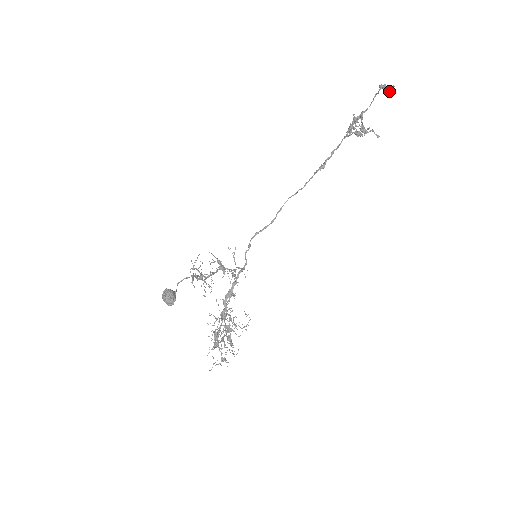
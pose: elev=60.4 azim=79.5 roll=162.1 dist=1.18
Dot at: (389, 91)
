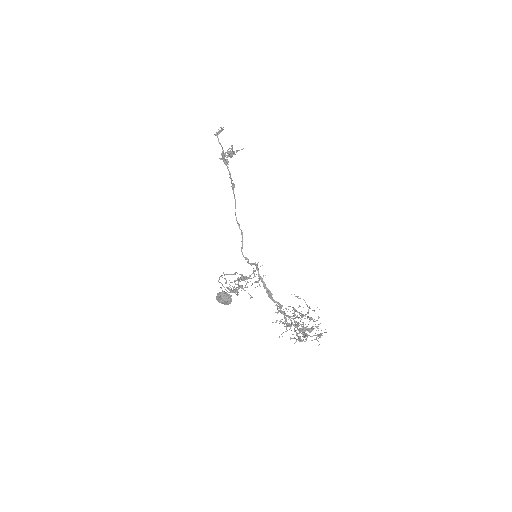
Dot at: occluded
